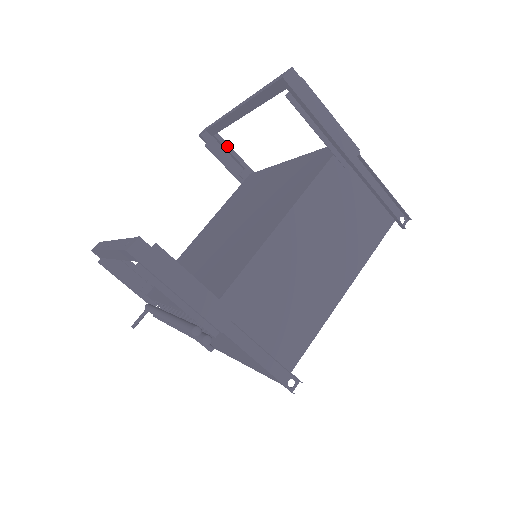
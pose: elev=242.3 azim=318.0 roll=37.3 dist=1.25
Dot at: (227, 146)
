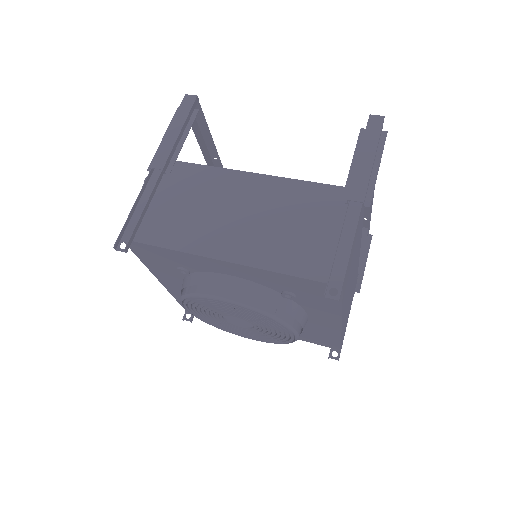
Dot at: (367, 249)
